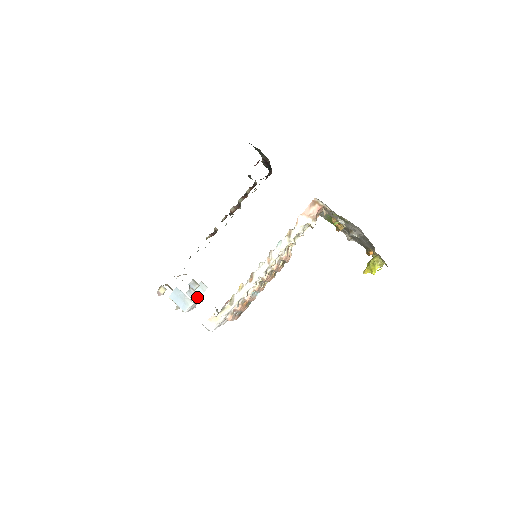
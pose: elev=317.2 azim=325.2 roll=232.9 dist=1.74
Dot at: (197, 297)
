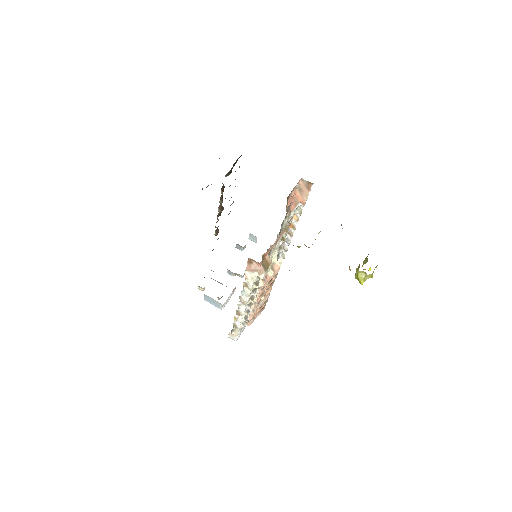
Dot at: (237, 275)
